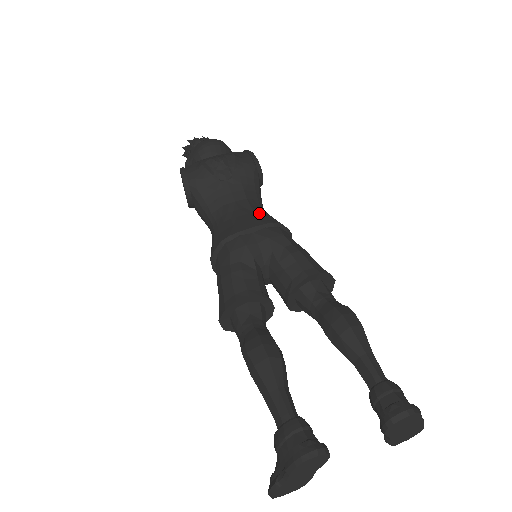
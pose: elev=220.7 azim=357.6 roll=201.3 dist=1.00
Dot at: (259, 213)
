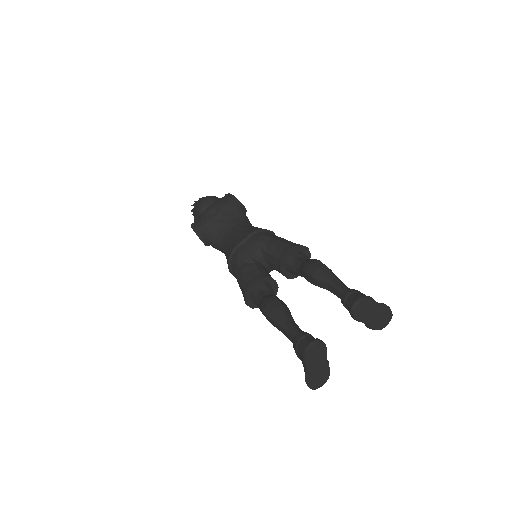
Dot at: (246, 229)
